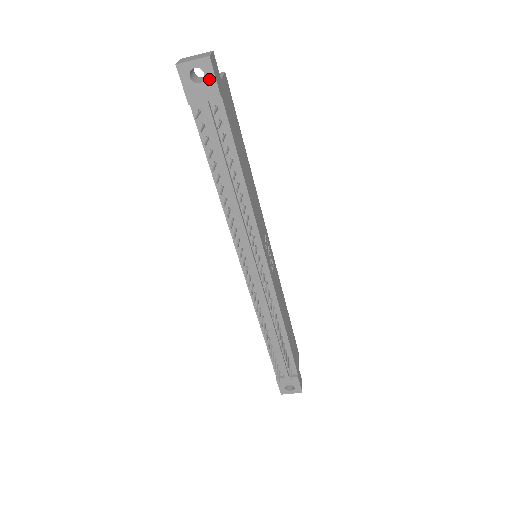
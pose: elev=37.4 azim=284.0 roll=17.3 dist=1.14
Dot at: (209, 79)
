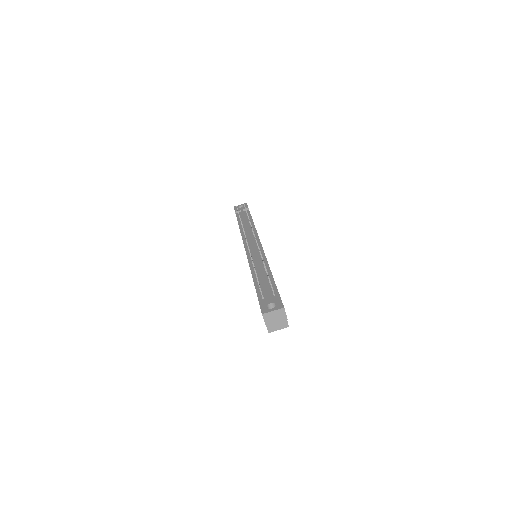
Dot at: (245, 206)
